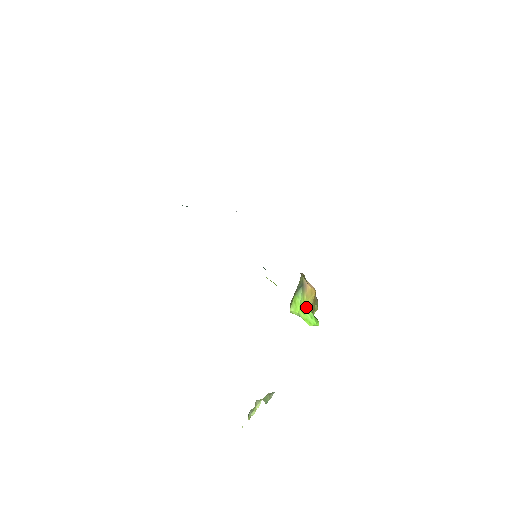
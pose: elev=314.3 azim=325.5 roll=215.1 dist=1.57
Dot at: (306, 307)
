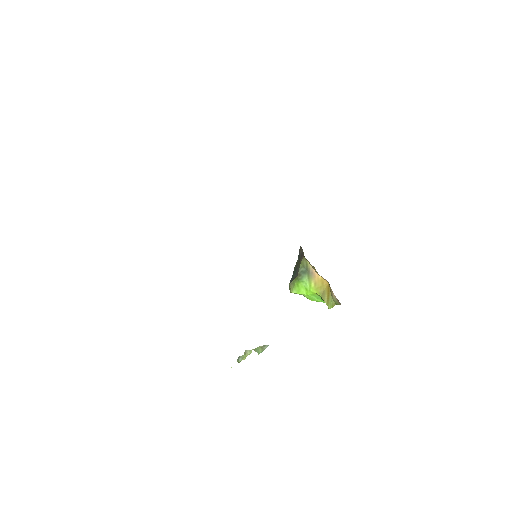
Dot at: (314, 293)
